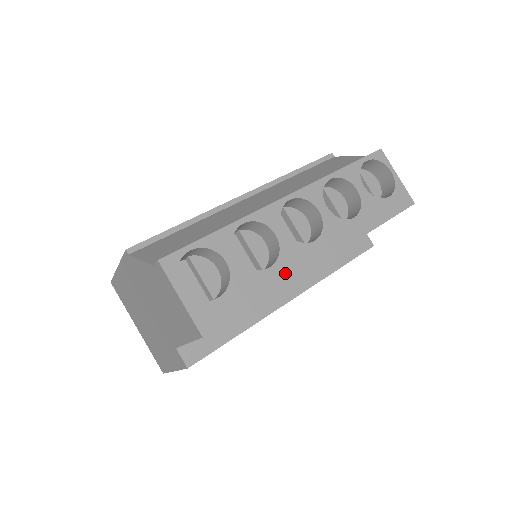
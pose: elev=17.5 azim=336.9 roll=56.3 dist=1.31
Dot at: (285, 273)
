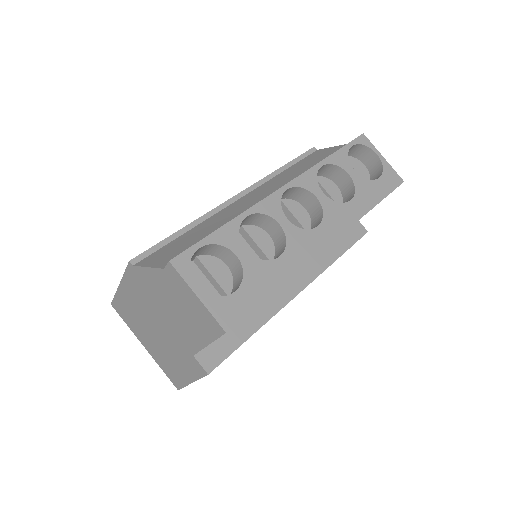
Dot at: (295, 260)
